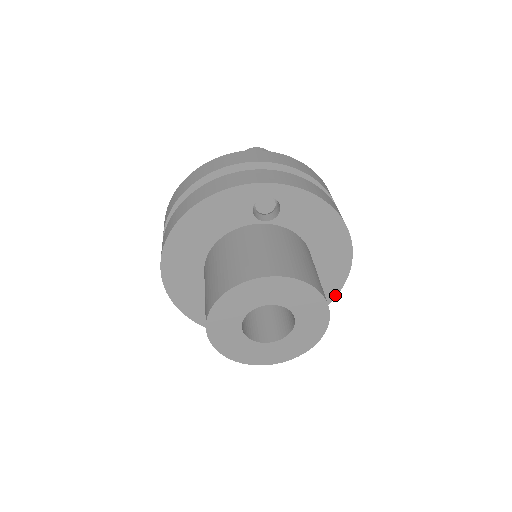
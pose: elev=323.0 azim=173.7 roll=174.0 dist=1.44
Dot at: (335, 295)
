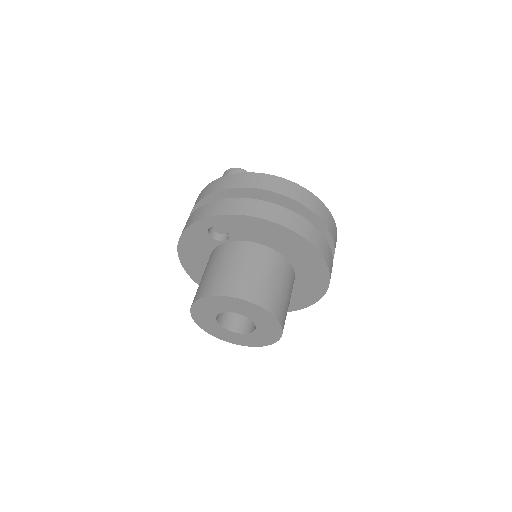
Dot at: (328, 274)
